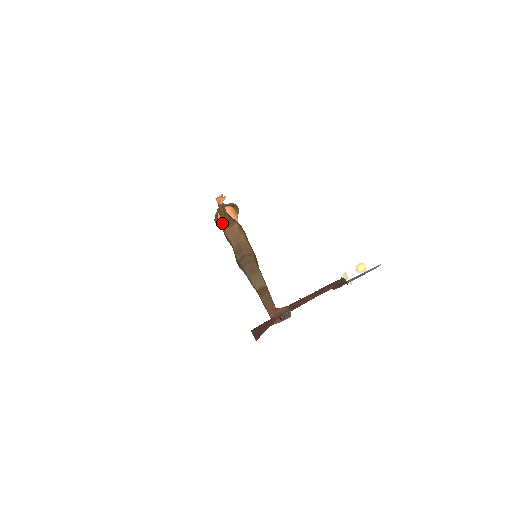
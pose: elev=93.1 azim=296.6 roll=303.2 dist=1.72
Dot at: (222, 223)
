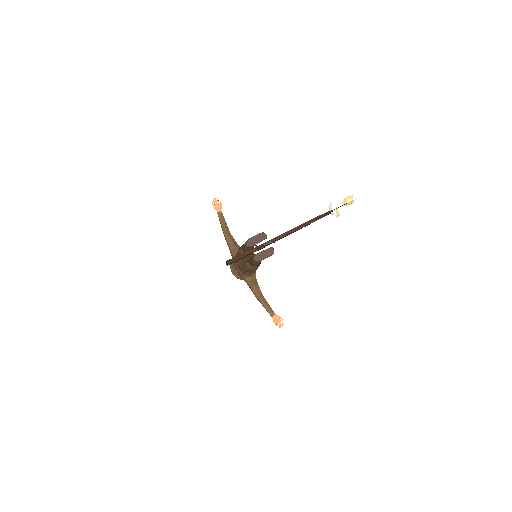
Dot at: (231, 254)
